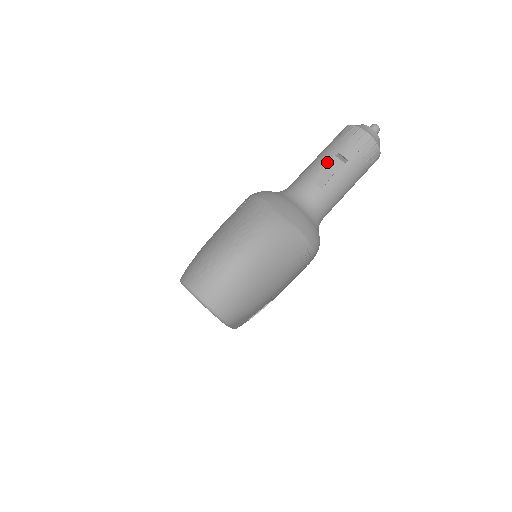
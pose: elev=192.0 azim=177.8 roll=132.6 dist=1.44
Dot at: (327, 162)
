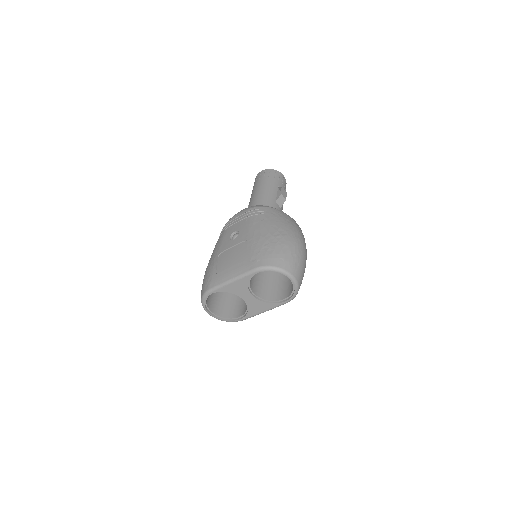
Dot at: (276, 191)
